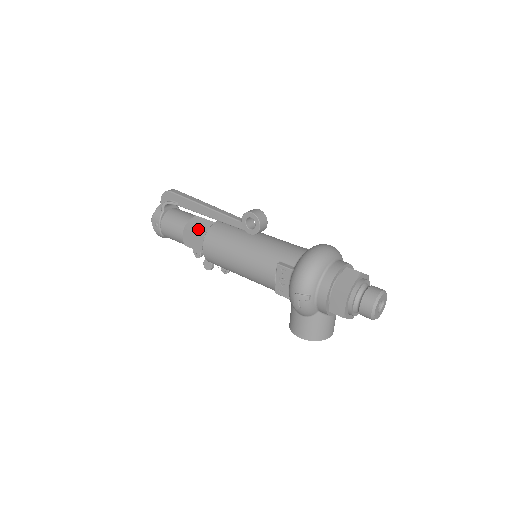
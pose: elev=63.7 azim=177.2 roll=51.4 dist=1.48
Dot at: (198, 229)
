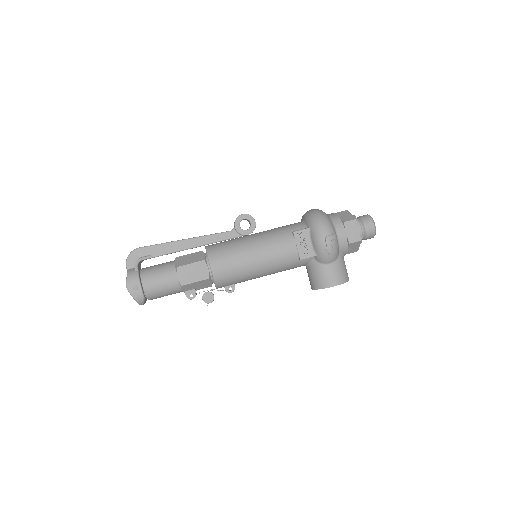
Dot at: (192, 260)
